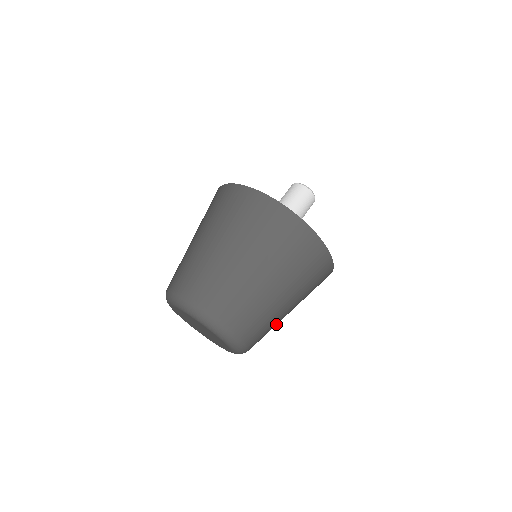
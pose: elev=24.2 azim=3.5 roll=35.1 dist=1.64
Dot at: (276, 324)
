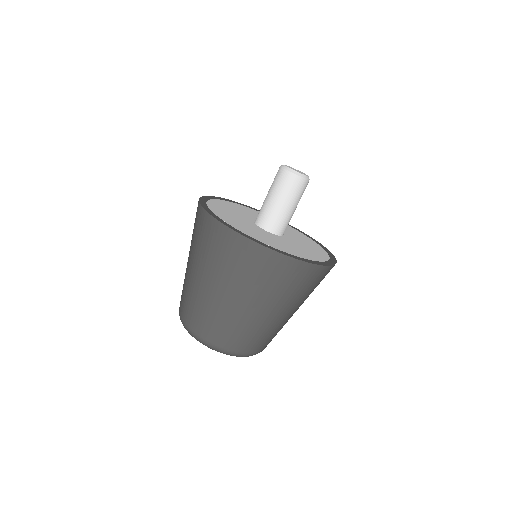
Dot at: occluded
